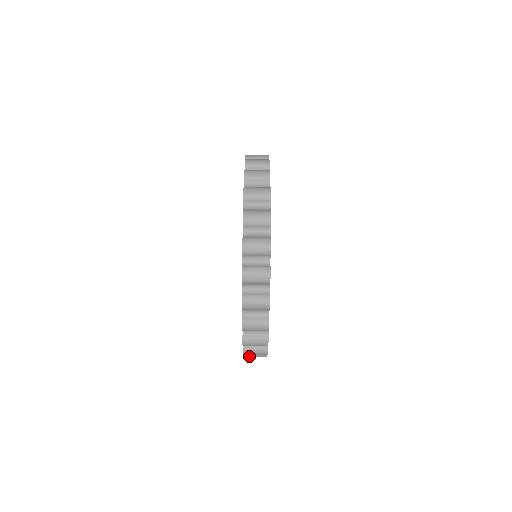
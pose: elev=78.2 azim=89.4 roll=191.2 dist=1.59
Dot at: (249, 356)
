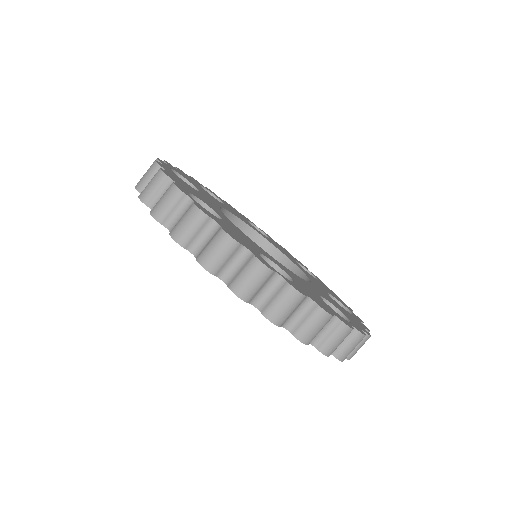
Dot at: (273, 311)
